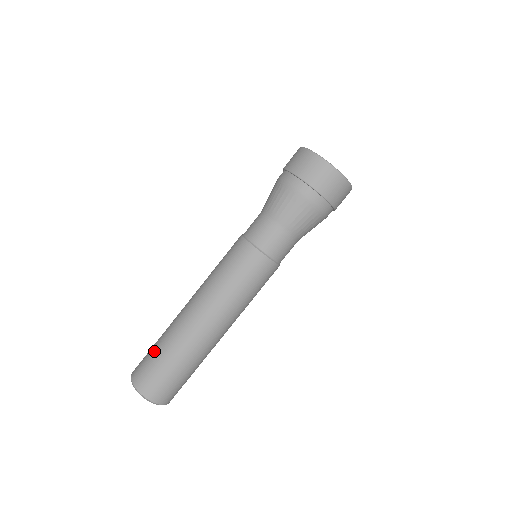
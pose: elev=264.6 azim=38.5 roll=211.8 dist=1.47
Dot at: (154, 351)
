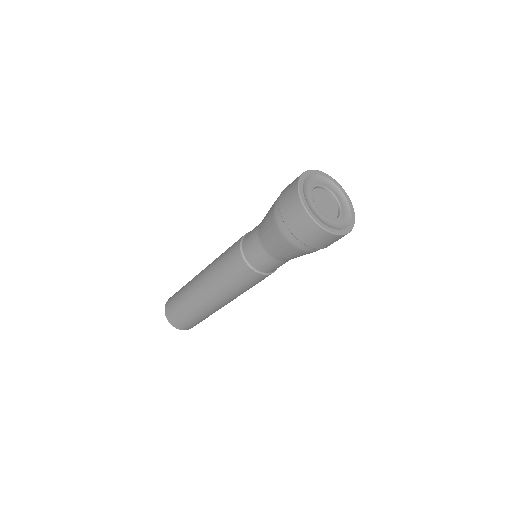
Dot at: (178, 294)
